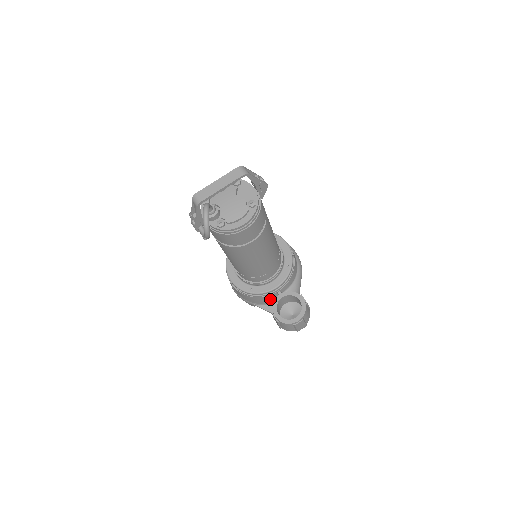
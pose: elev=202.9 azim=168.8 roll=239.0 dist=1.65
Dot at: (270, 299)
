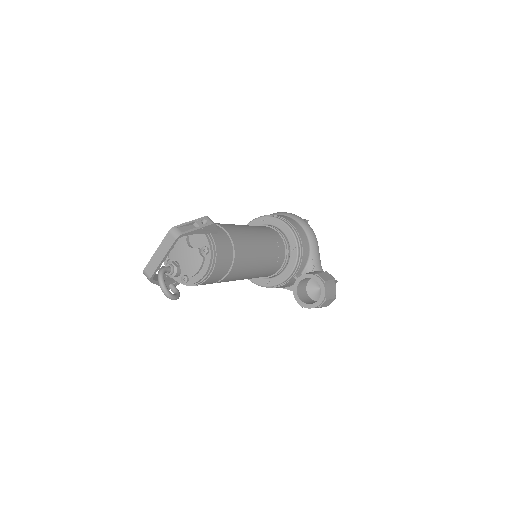
Dot at: (291, 283)
